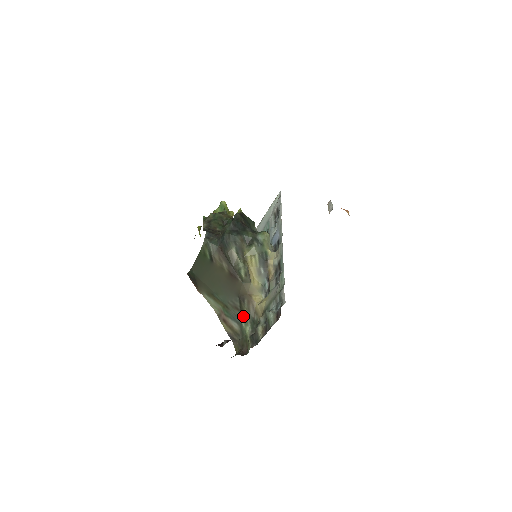
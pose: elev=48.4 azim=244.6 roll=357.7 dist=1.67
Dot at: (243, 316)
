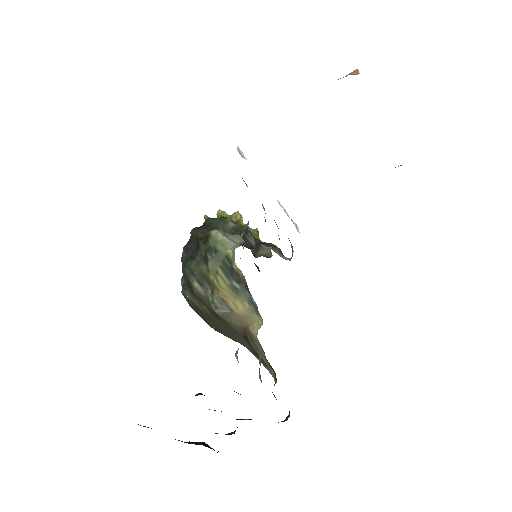
Dot at: occluded
